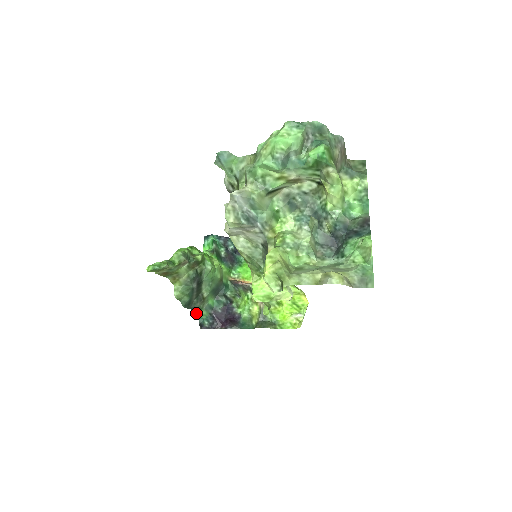
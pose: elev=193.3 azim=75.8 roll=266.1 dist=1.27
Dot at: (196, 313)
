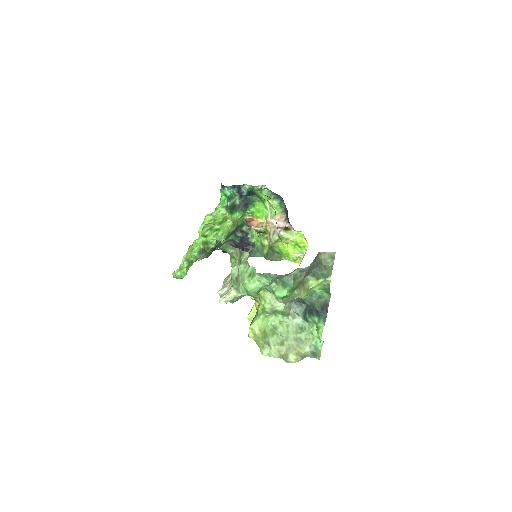
Dot at: occluded
